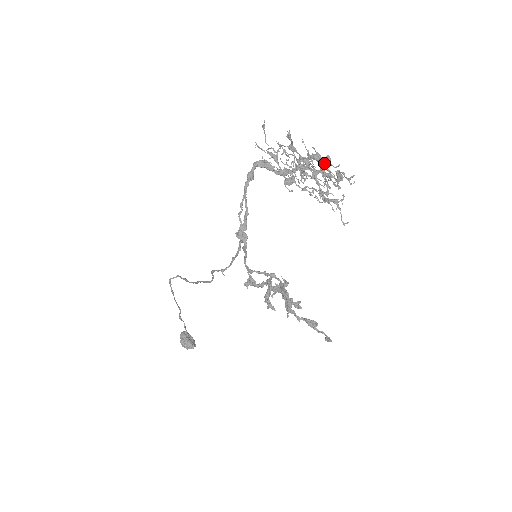
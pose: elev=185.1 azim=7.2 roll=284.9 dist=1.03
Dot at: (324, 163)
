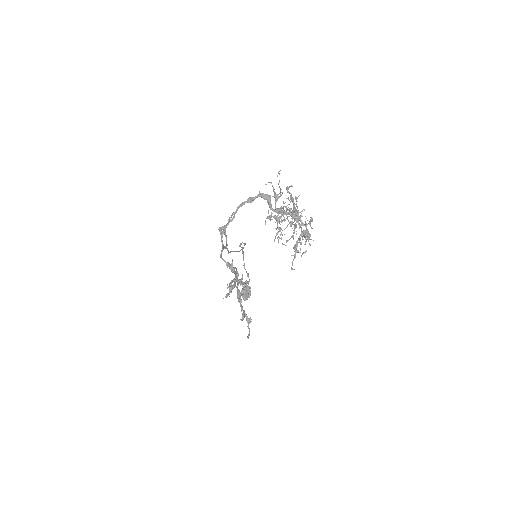
Dot at: (309, 221)
